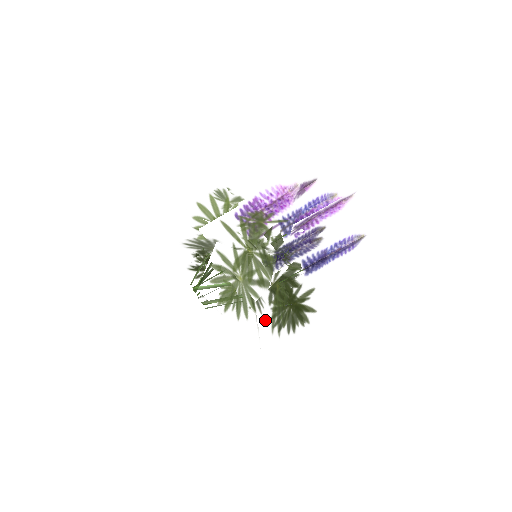
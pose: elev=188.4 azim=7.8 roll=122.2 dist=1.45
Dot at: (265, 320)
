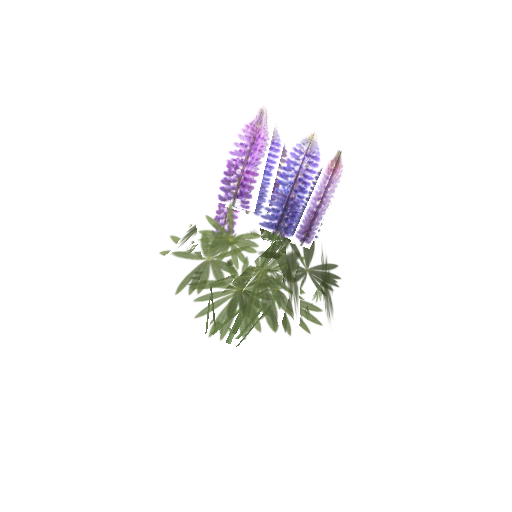
Dot at: (223, 323)
